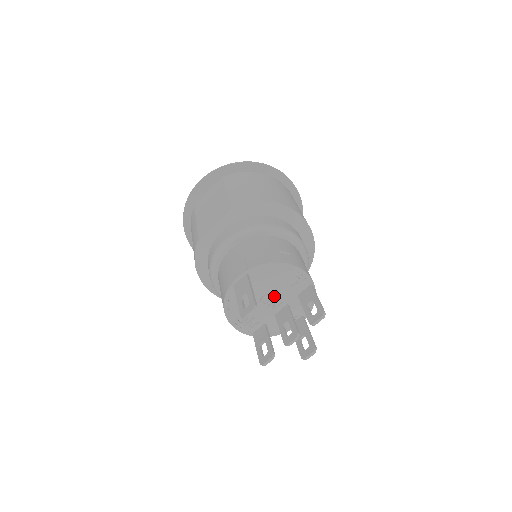
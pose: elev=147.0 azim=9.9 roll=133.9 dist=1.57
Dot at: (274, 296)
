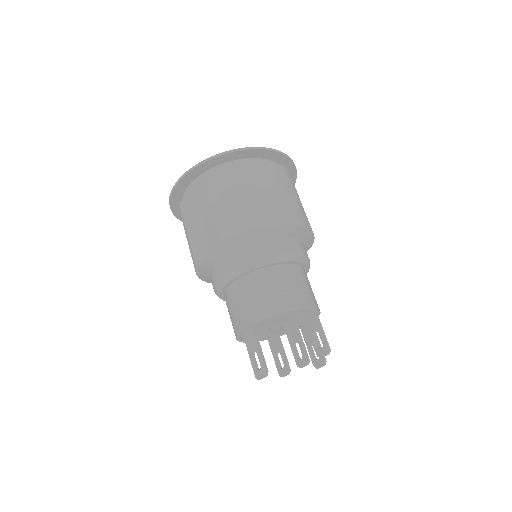
Dot at: (281, 324)
